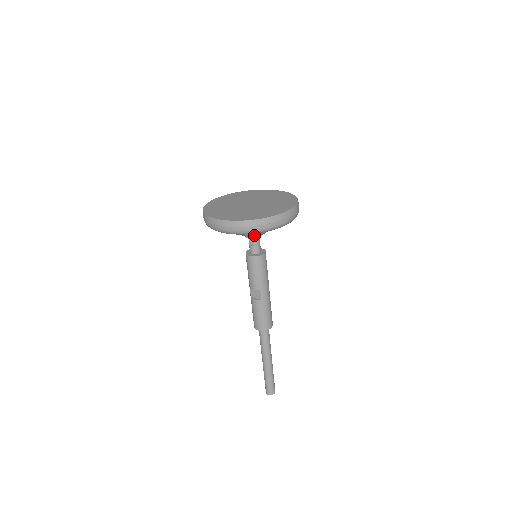
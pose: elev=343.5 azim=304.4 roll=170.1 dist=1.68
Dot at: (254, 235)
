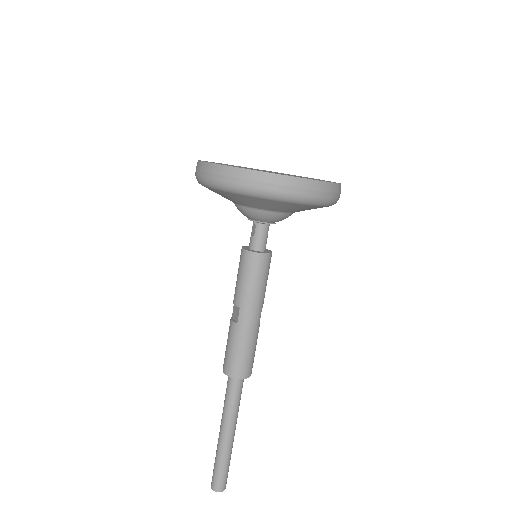
Dot at: (249, 212)
